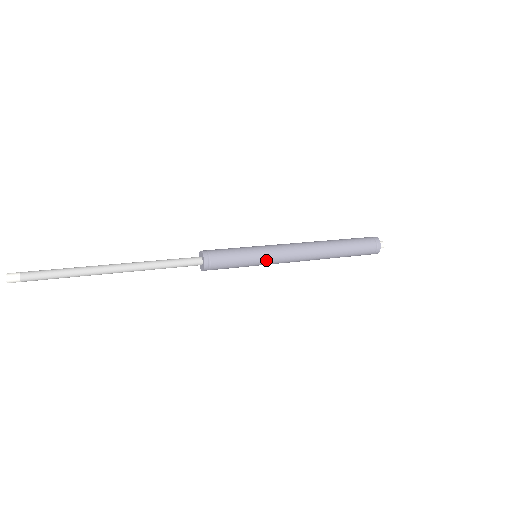
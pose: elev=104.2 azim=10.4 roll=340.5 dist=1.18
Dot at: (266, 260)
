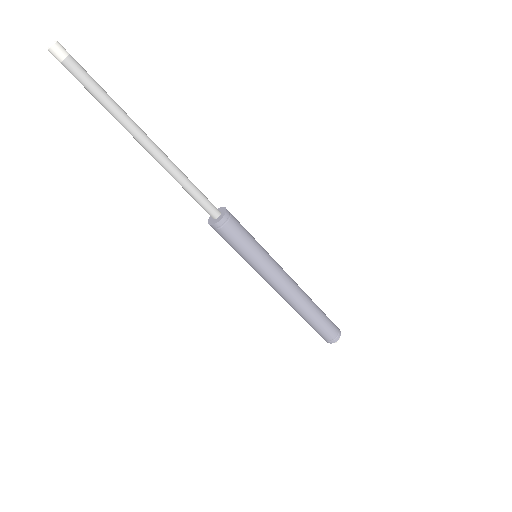
Dot at: (268, 261)
